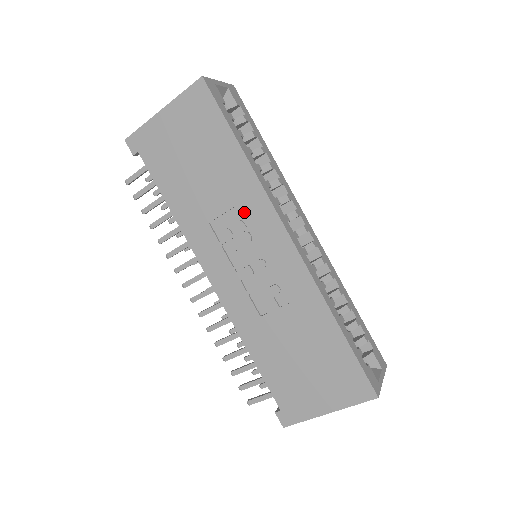
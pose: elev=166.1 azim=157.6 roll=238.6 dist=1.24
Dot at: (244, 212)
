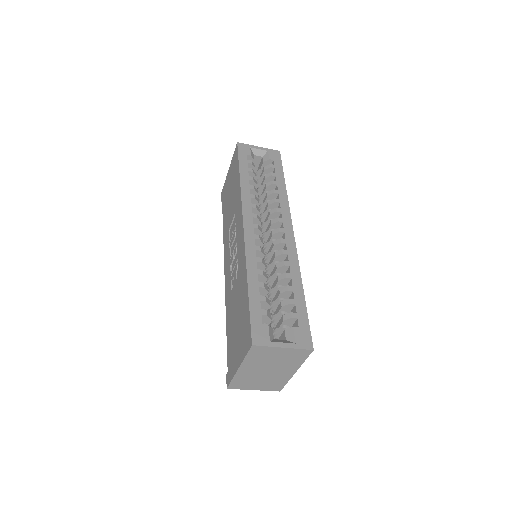
Dot at: (236, 216)
